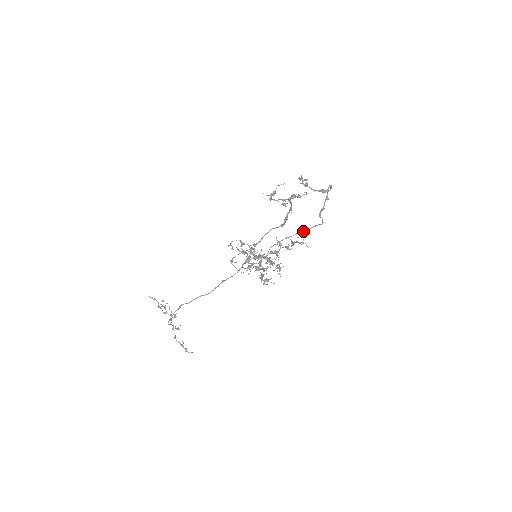
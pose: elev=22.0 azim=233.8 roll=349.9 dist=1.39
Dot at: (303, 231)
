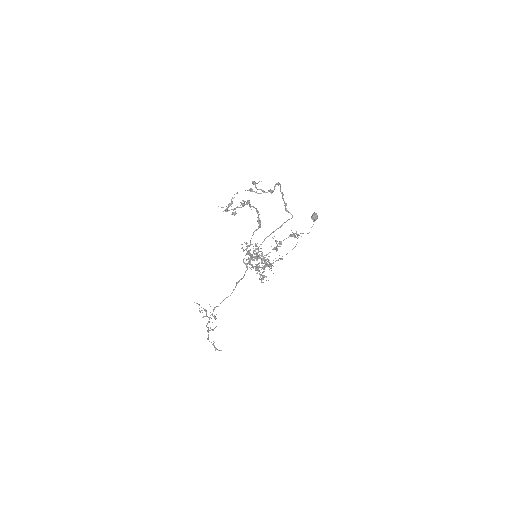
Dot at: (277, 228)
